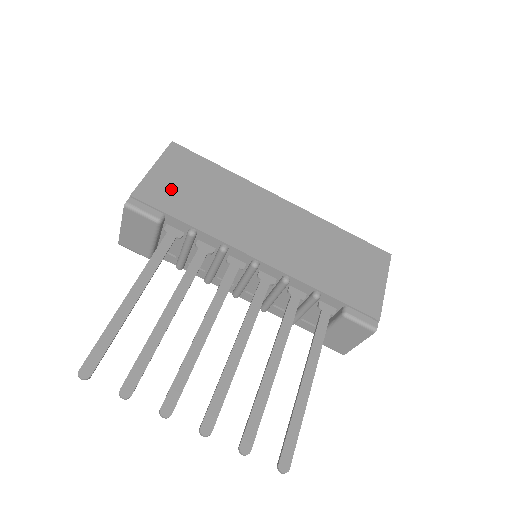
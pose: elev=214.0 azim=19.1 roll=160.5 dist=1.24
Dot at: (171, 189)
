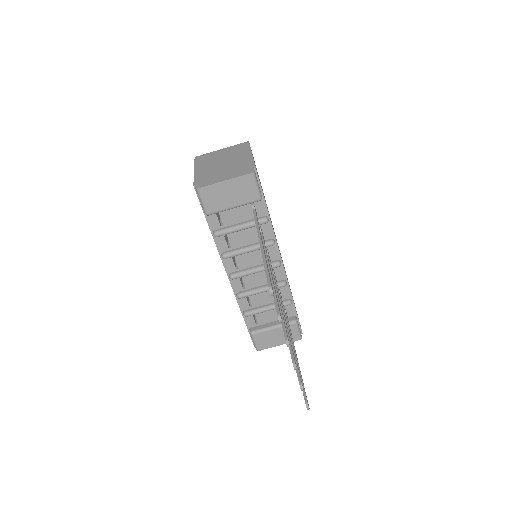
Dot at: occluded
